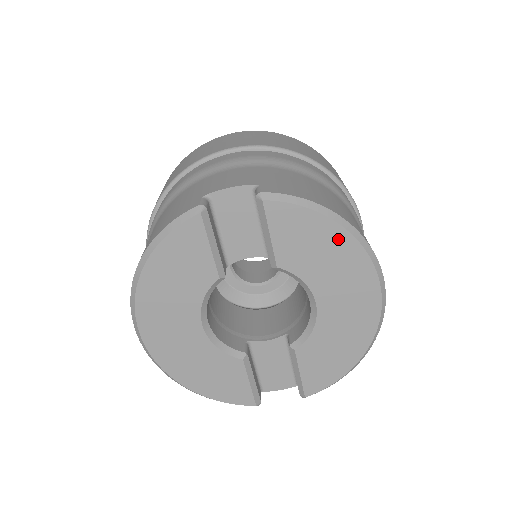
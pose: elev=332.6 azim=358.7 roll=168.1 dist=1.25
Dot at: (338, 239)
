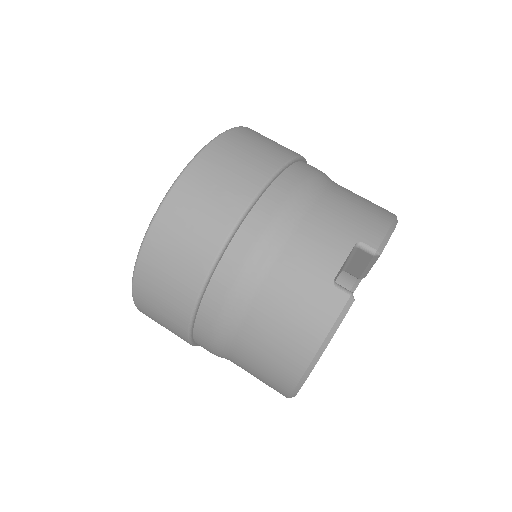
Dot at: occluded
